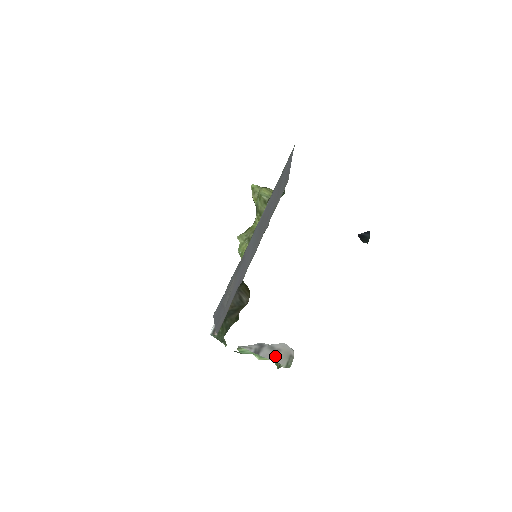
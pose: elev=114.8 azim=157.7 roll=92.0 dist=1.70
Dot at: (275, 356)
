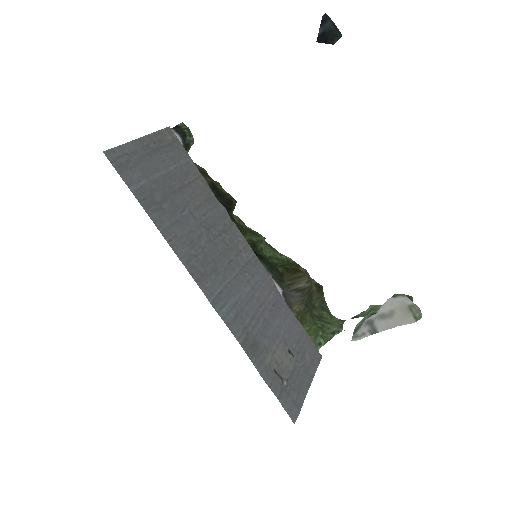
Dot at: (394, 321)
